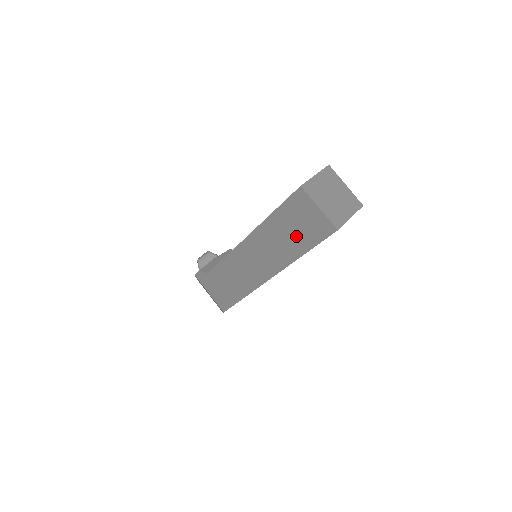
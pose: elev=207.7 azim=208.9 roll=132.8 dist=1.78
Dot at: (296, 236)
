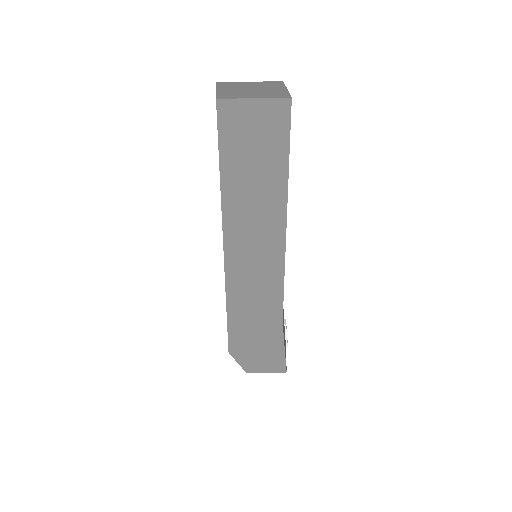
Dot at: occluded
